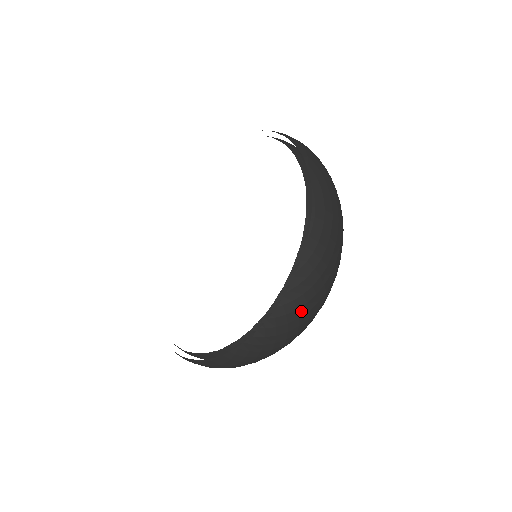
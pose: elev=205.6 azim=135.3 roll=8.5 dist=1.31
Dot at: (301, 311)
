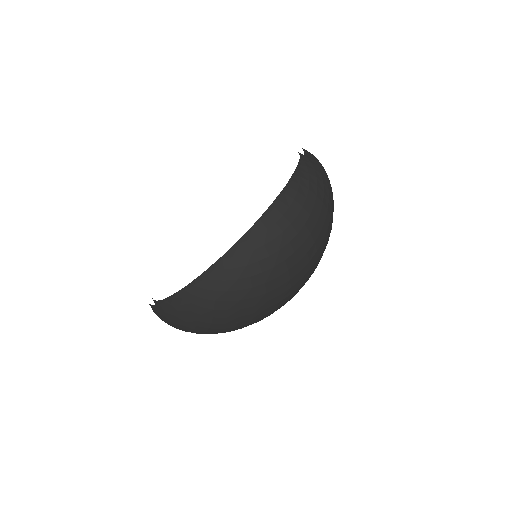
Dot at: (320, 163)
